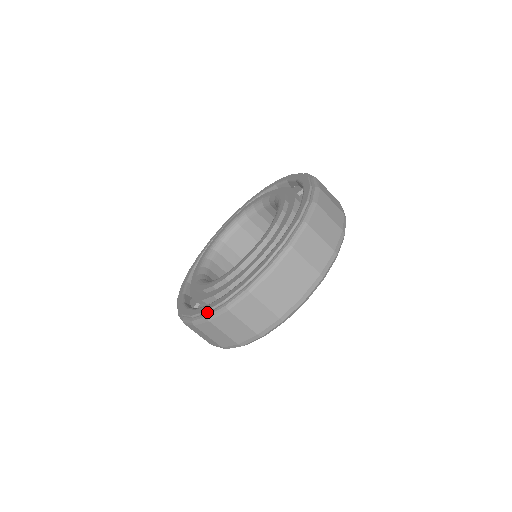
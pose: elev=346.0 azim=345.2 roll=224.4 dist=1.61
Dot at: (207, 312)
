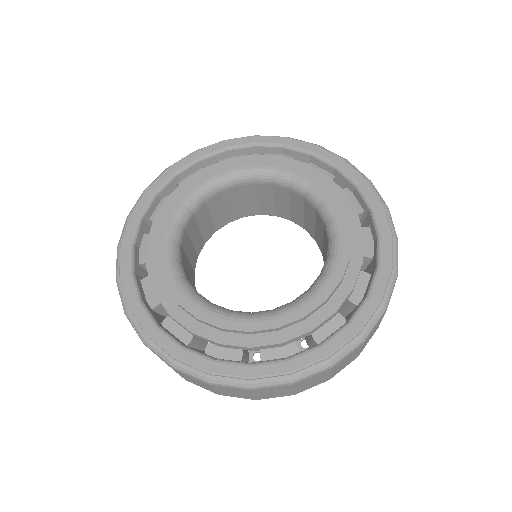
Dot at: (148, 337)
